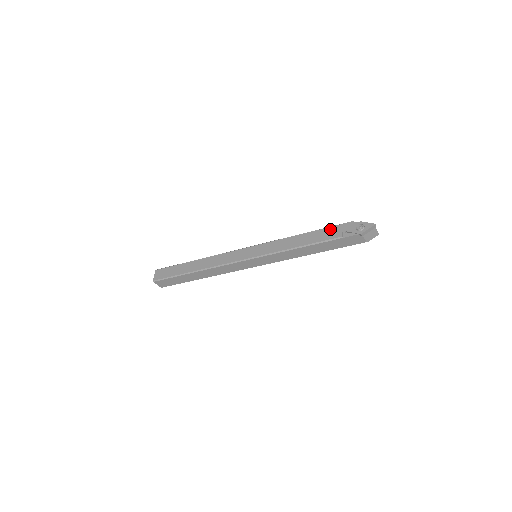
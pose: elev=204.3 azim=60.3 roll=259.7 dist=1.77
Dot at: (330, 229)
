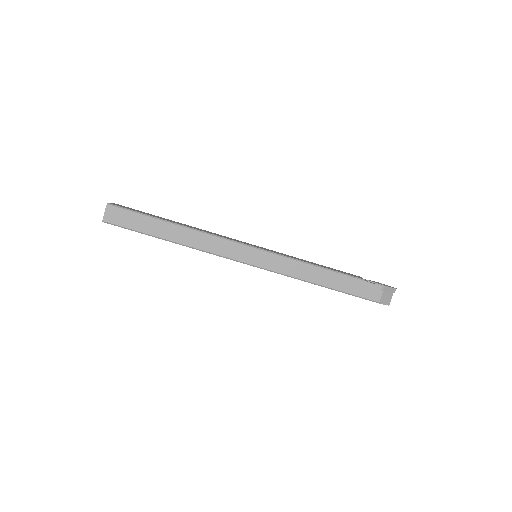
Dot at: (349, 273)
